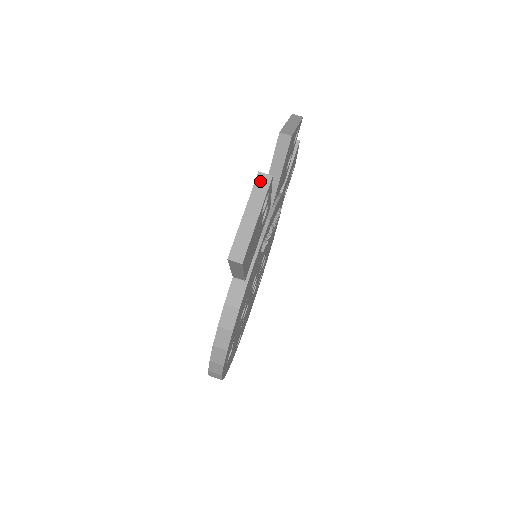
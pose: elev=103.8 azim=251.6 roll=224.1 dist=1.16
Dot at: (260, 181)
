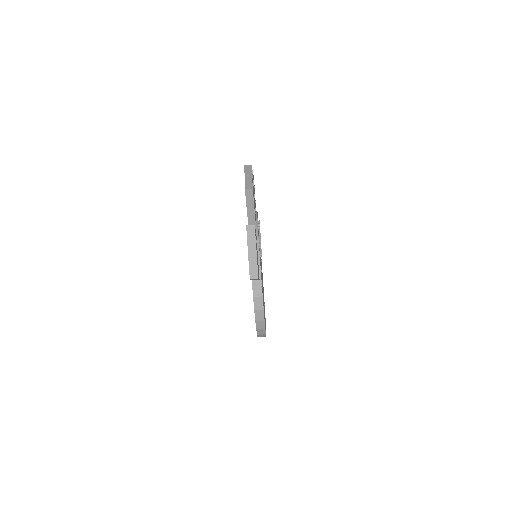
Dot at: (249, 230)
